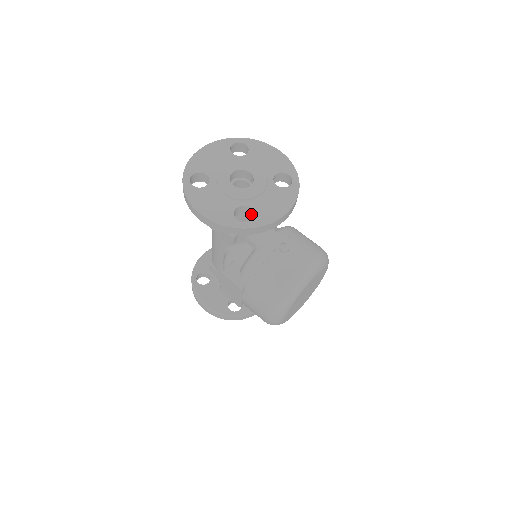
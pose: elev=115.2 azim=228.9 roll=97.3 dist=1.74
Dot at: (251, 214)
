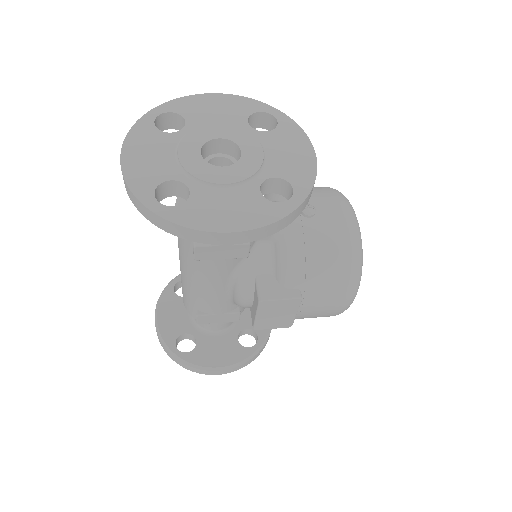
Dot at: (275, 187)
